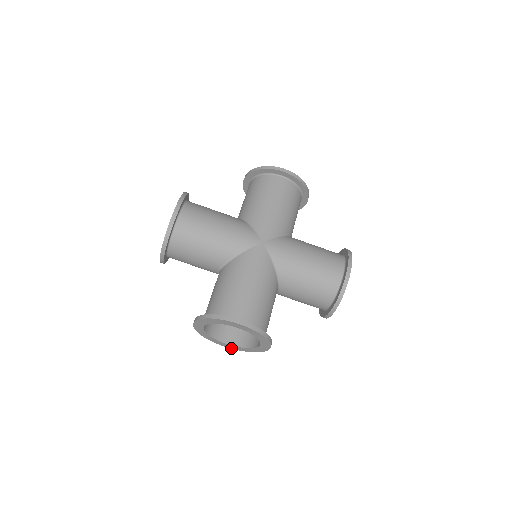
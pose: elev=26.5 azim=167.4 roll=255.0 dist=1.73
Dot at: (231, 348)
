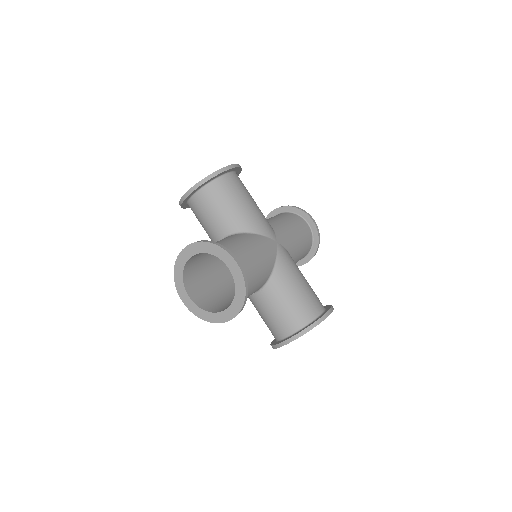
Dot at: (186, 306)
